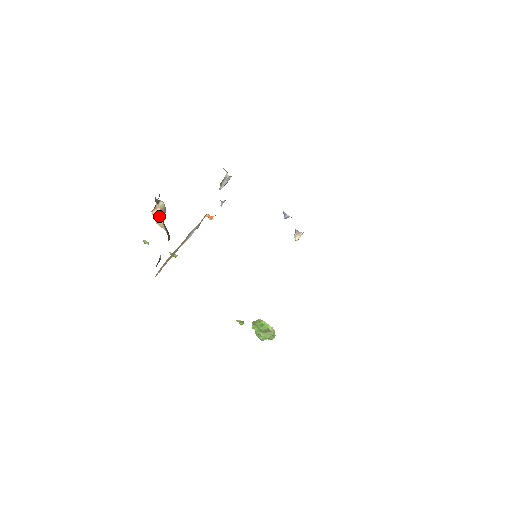
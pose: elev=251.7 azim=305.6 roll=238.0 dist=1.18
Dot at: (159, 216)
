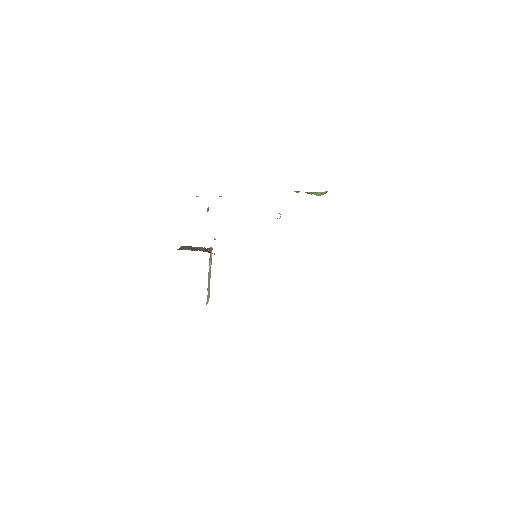
Dot at: occluded
